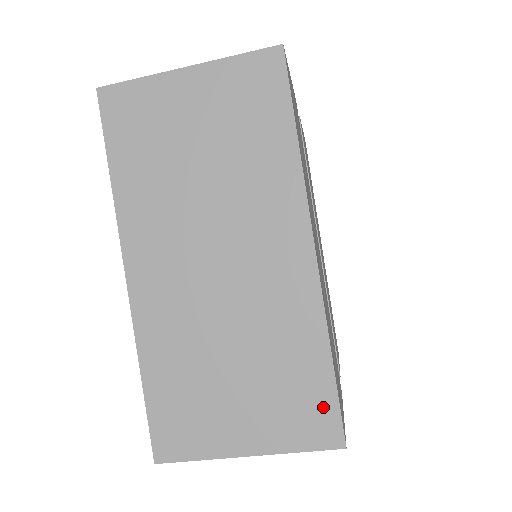
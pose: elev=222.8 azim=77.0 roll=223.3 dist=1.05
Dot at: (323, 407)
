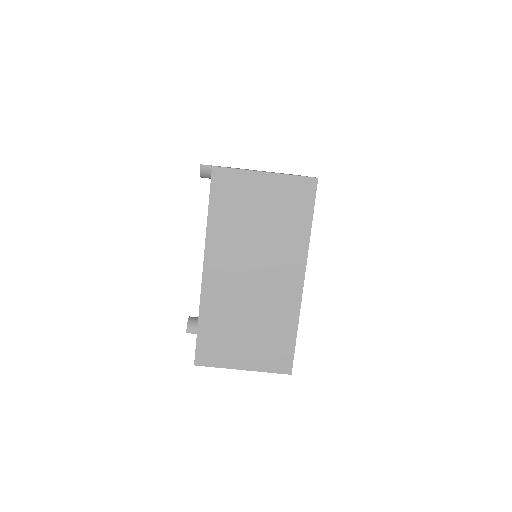
Dot at: (286, 355)
